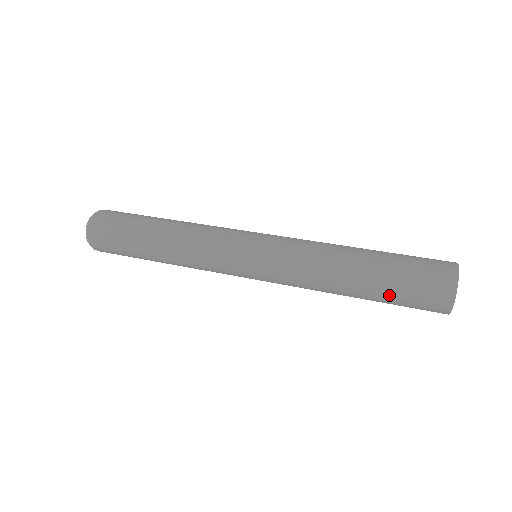
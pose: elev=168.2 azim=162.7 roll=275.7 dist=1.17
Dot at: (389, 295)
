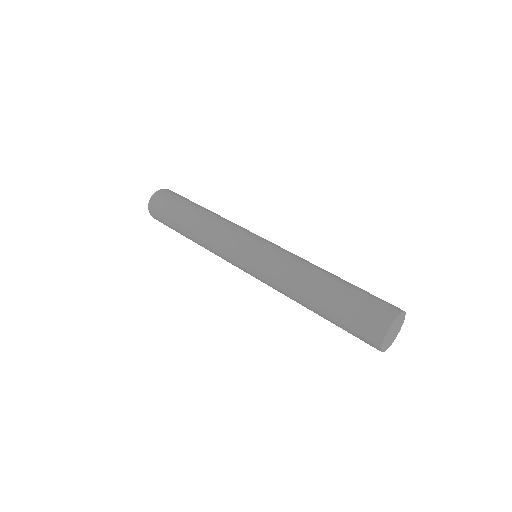
Dot at: (338, 326)
